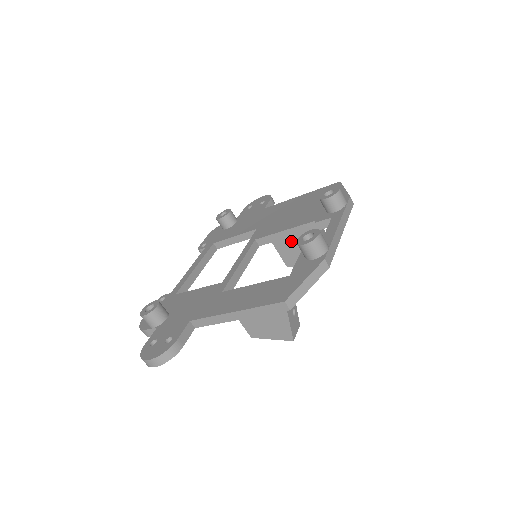
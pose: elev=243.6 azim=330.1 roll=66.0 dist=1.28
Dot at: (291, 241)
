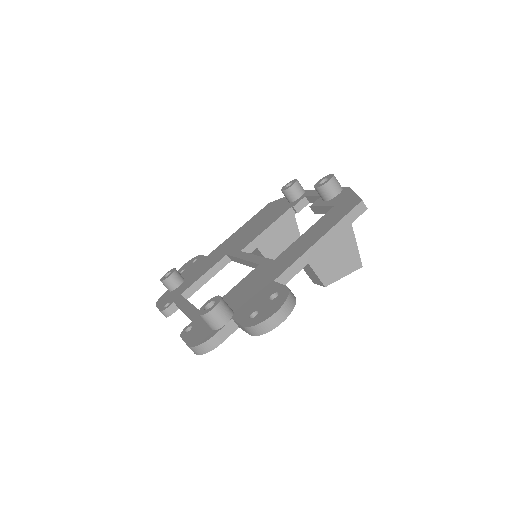
Dot at: (274, 238)
